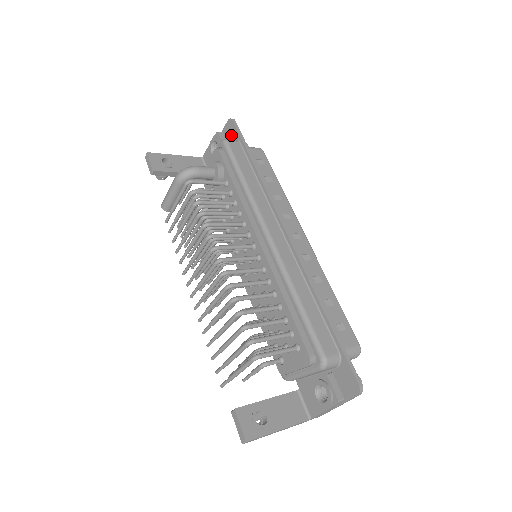
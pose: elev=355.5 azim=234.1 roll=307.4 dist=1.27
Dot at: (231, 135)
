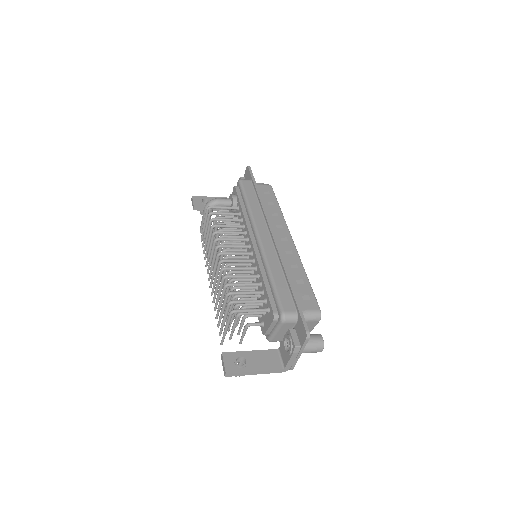
Dot at: (248, 177)
